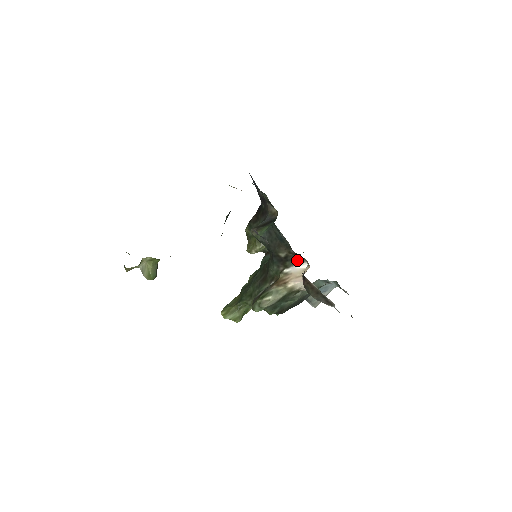
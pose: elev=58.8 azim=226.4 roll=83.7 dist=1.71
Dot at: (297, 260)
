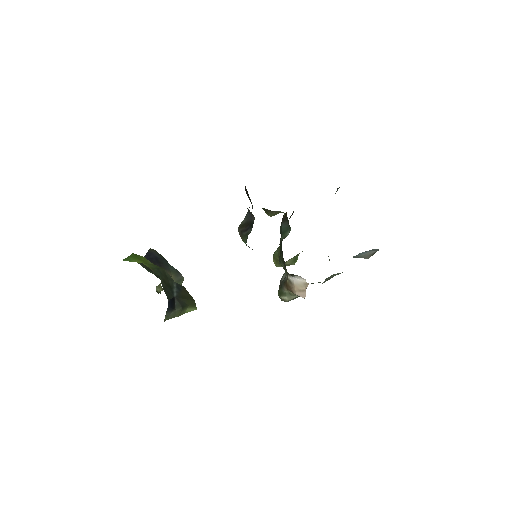
Dot at: (293, 275)
